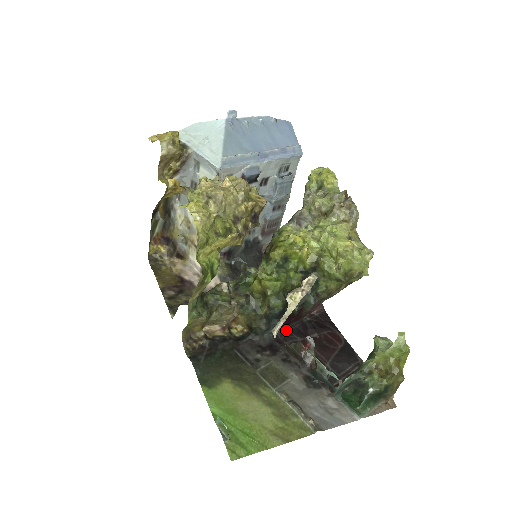
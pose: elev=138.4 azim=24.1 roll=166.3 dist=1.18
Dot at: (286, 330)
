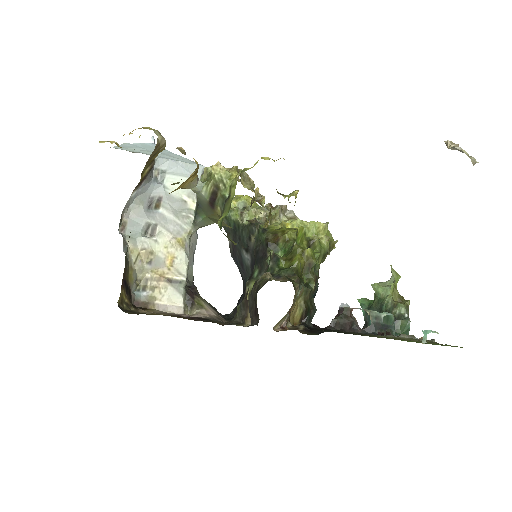
Dot at: occluded
